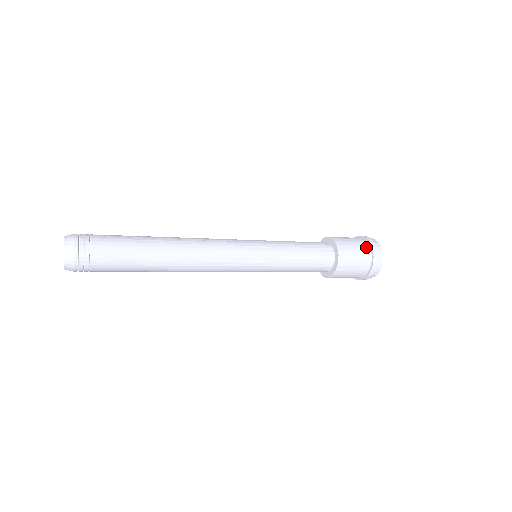
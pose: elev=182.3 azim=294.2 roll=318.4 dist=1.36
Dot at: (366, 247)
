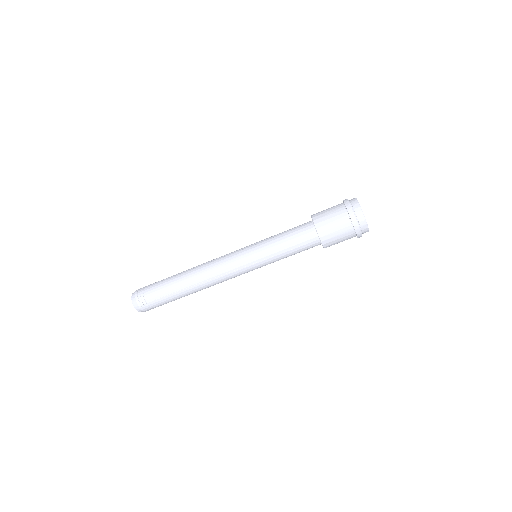
Dot at: (342, 210)
